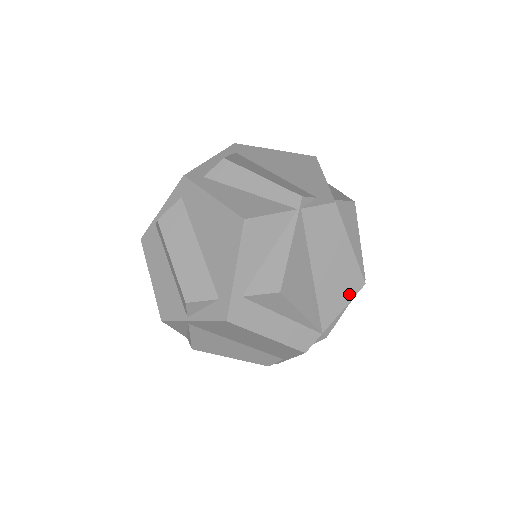
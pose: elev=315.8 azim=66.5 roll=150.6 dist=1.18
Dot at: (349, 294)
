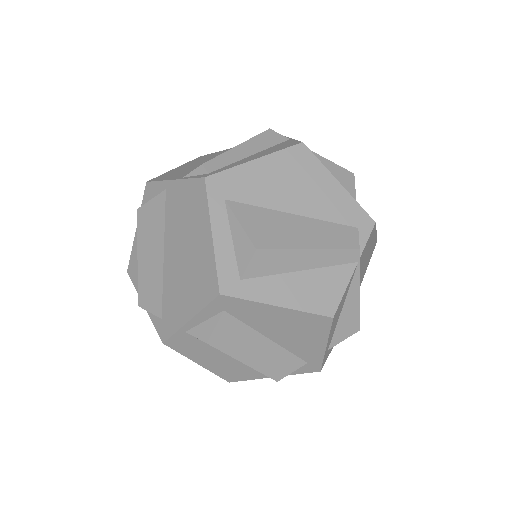
Dot at: occluded
